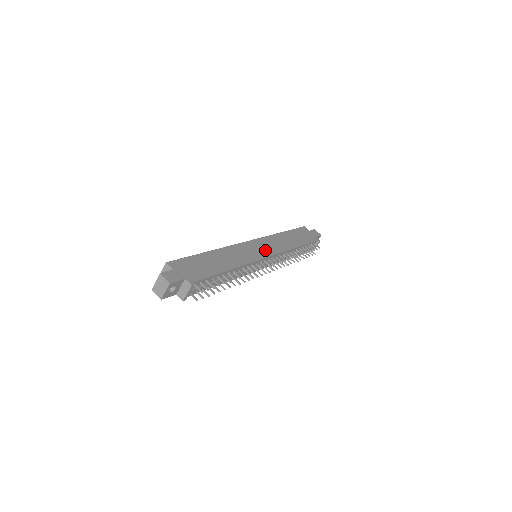
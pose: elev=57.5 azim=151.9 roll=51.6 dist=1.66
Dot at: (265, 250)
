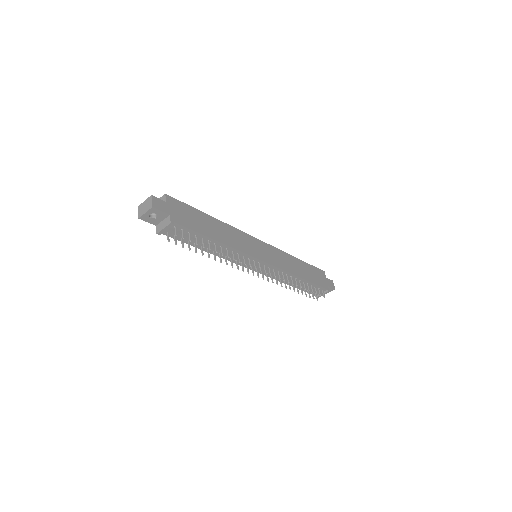
Dot at: (267, 256)
